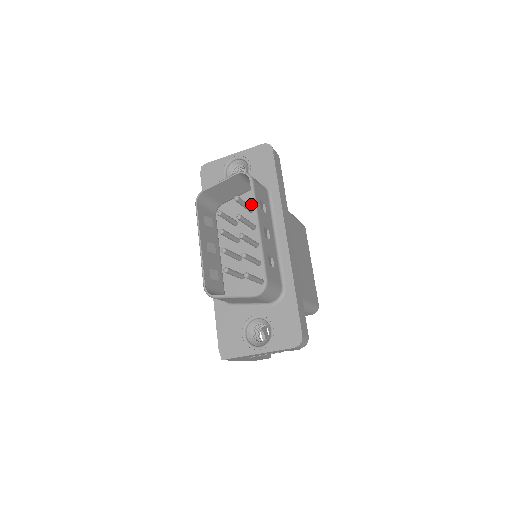
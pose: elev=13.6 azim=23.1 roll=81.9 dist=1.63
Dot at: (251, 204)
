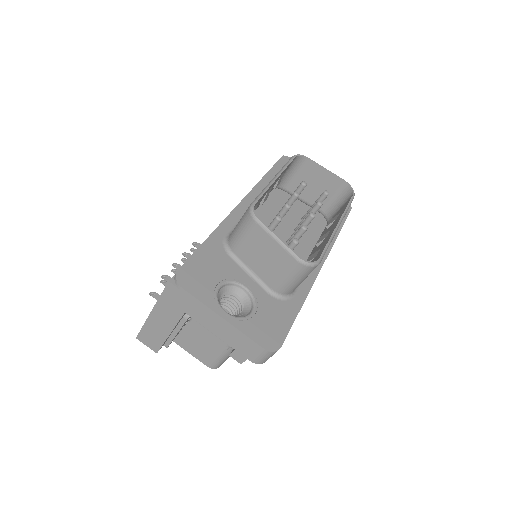
Dot at: occluded
